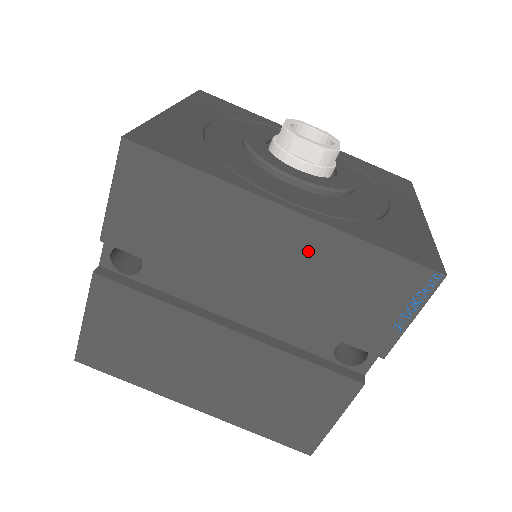
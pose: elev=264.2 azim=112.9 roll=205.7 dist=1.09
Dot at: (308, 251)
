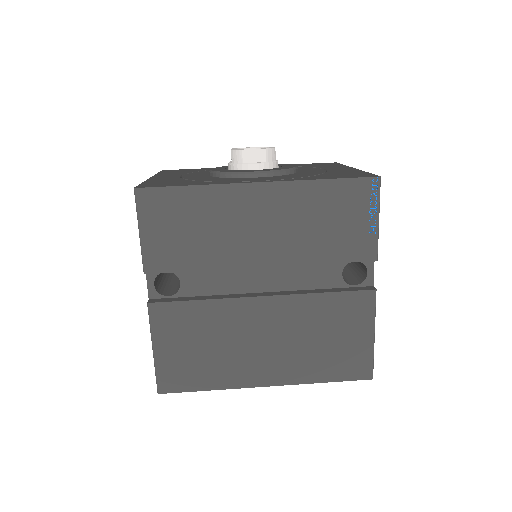
Dot at: (287, 206)
